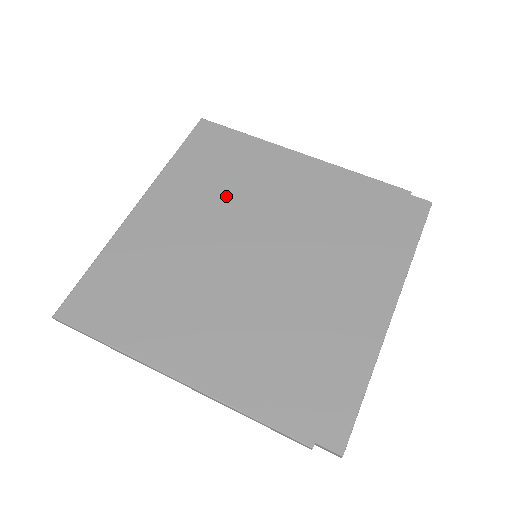
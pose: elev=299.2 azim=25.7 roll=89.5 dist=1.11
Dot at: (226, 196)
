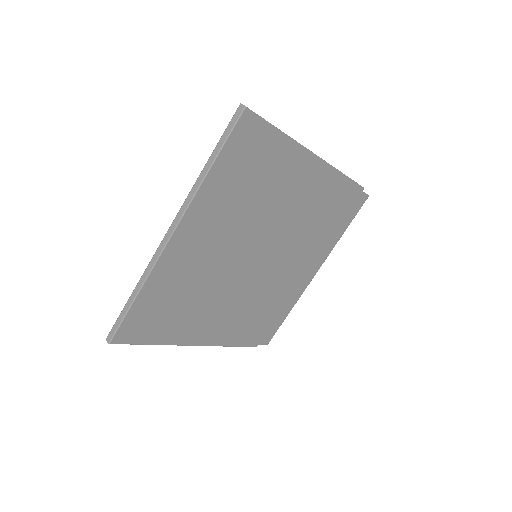
Dot at: (249, 212)
